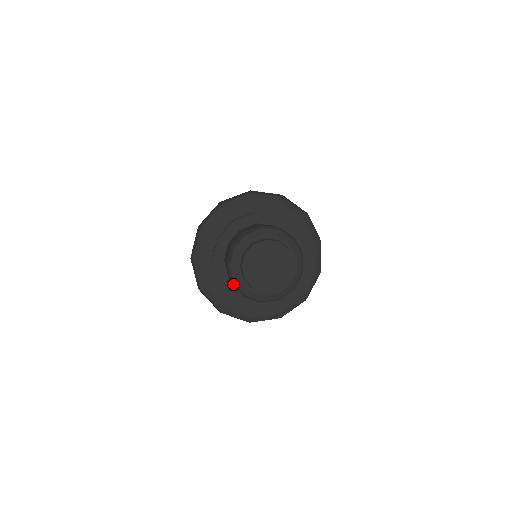
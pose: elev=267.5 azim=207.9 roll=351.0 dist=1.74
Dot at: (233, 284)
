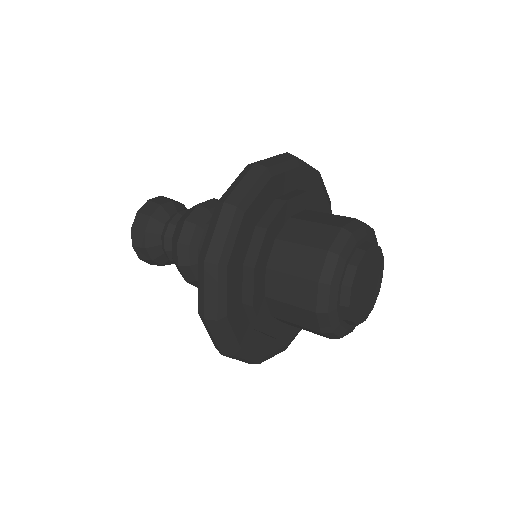
Dot at: (320, 315)
